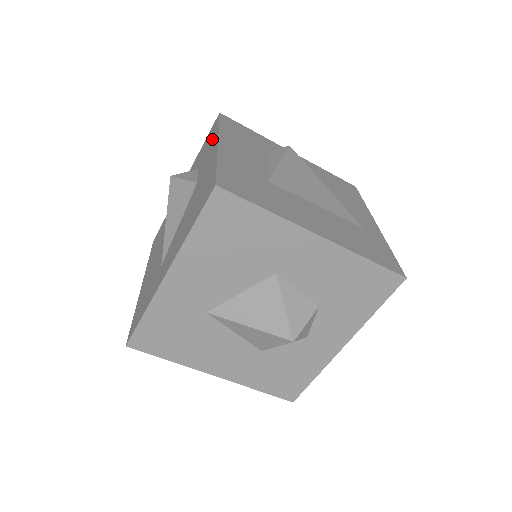
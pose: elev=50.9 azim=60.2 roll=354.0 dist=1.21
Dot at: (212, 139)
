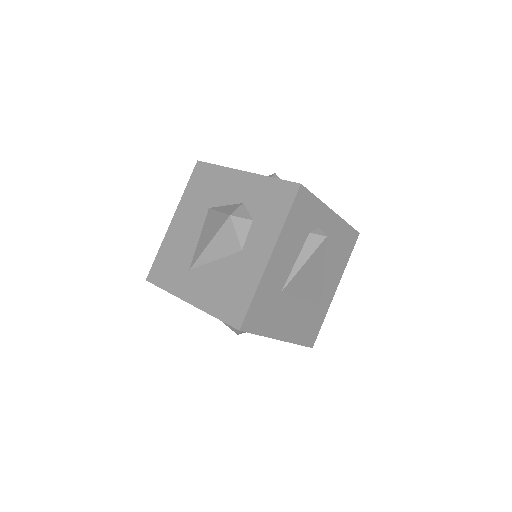
Dot at: (275, 221)
